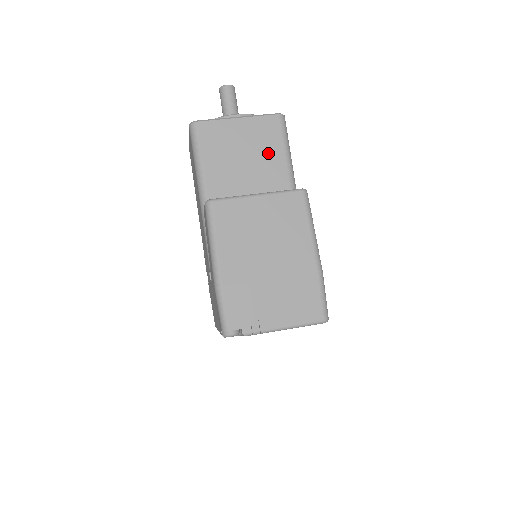
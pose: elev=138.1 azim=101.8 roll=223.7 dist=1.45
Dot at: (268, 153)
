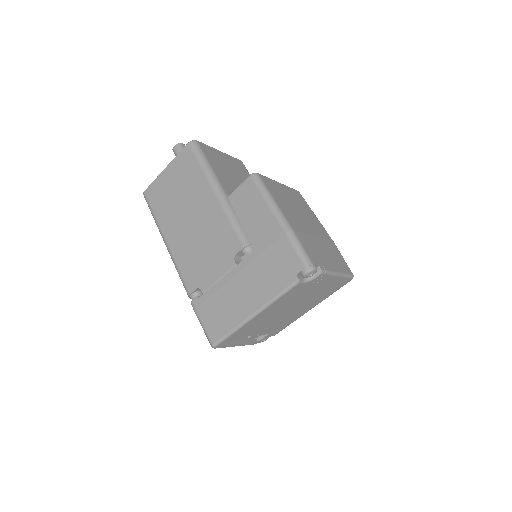
Dot at: occluded
